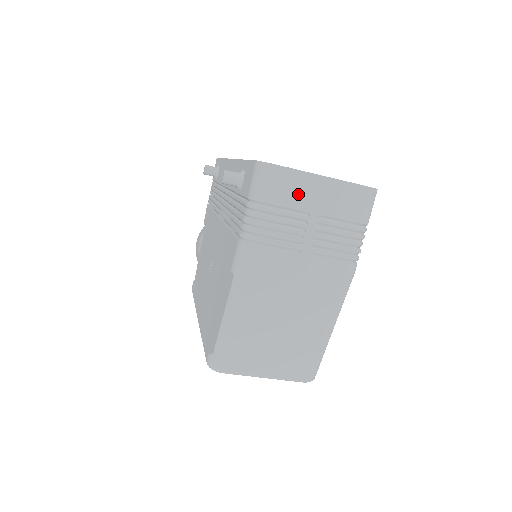
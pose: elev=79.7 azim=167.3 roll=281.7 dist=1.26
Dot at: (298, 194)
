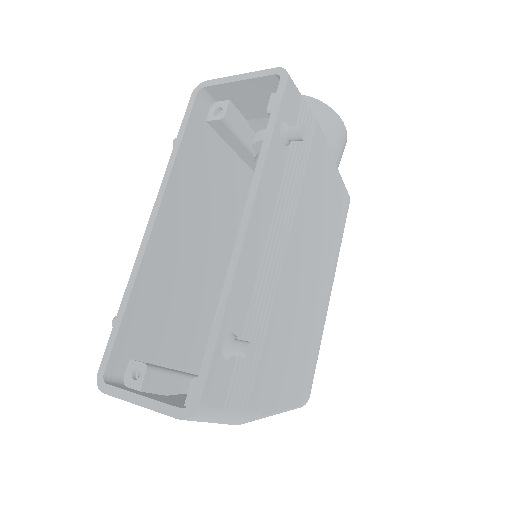
Dot at: occluded
